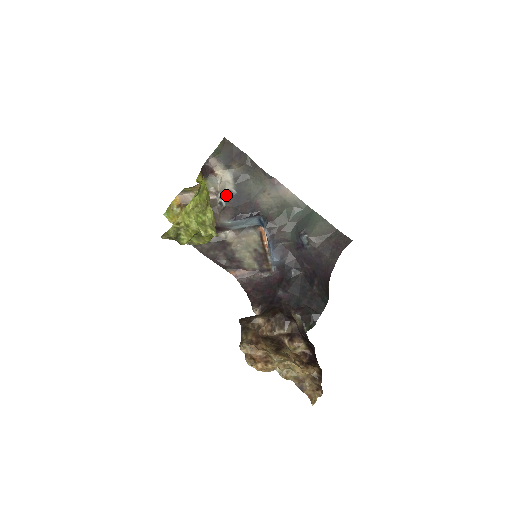
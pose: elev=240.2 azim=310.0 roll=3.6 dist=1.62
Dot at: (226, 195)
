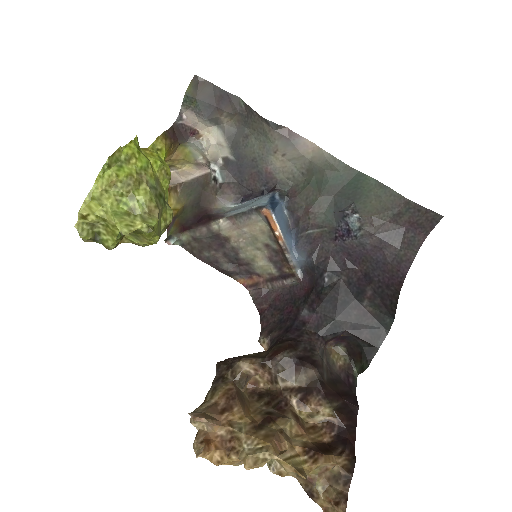
Dot at: (222, 165)
